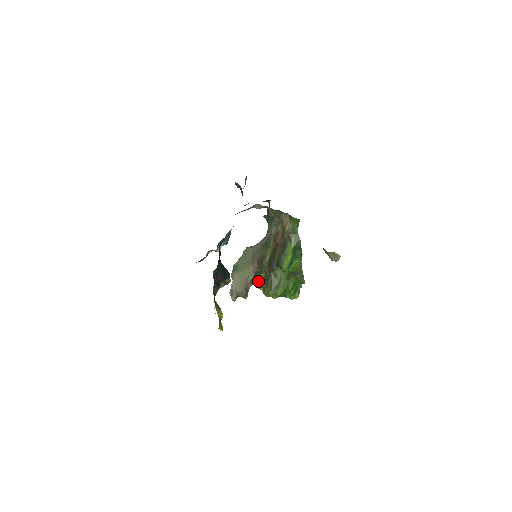
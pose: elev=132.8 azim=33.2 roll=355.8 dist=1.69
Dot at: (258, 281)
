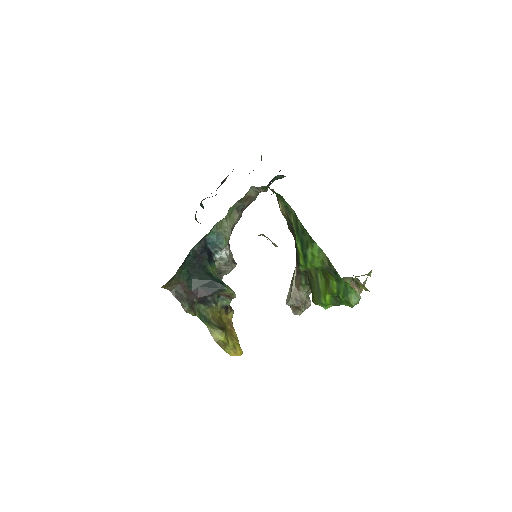
Dot at: occluded
